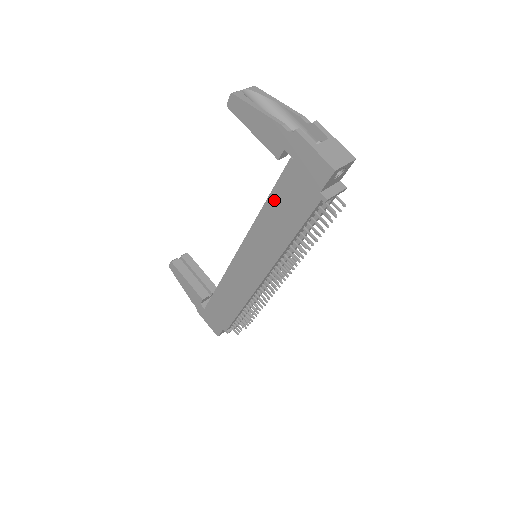
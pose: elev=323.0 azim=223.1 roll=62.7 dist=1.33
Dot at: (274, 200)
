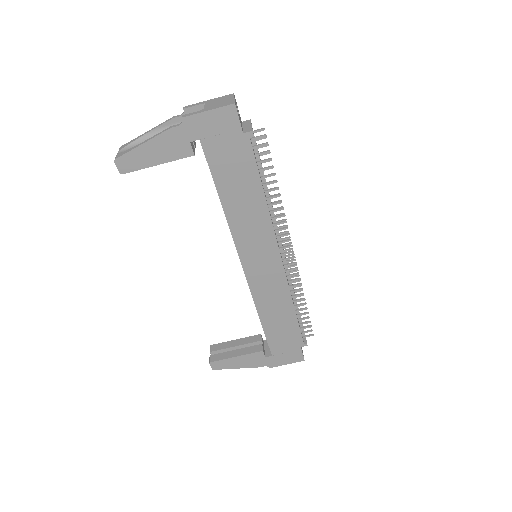
Dot at: (223, 187)
